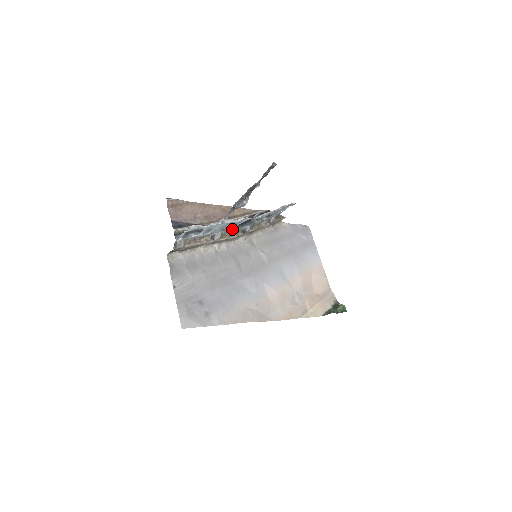
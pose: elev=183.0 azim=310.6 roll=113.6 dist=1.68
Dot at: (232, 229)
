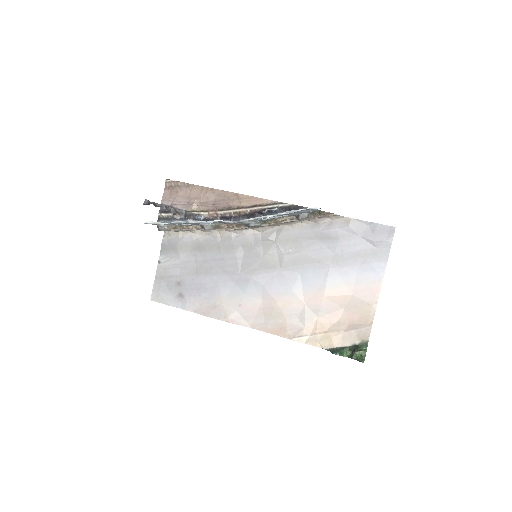
Dot at: (226, 223)
